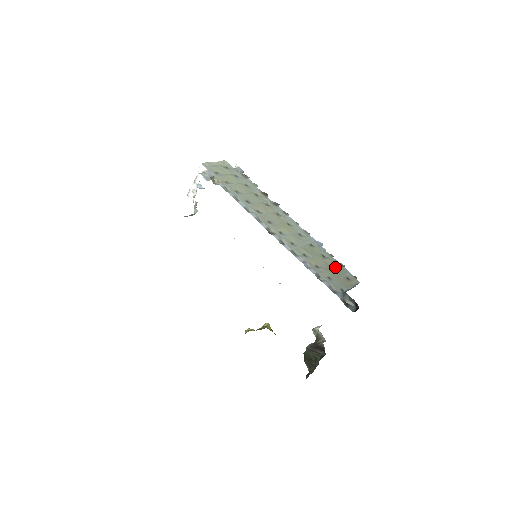
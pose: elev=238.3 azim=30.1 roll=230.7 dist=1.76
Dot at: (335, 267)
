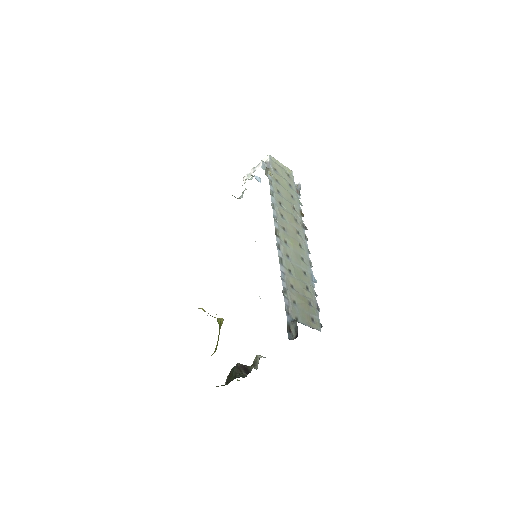
Dot at: (309, 303)
